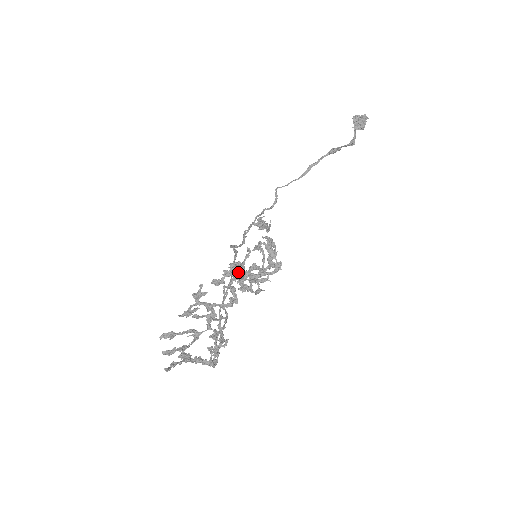
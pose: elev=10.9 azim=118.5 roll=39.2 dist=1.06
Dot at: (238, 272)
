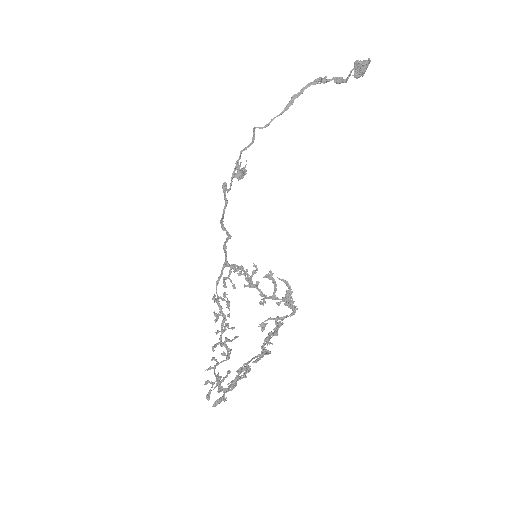
Dot at: (241, 274)
